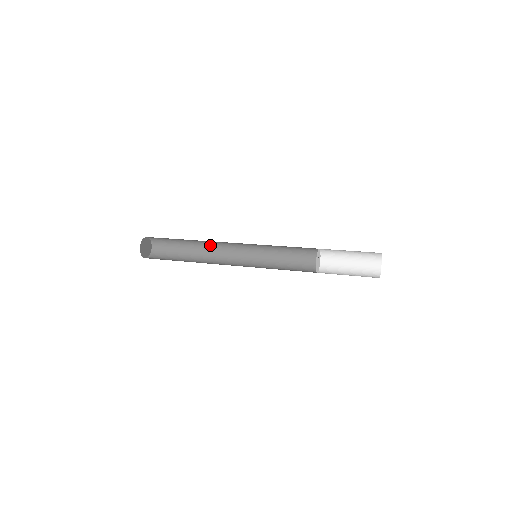
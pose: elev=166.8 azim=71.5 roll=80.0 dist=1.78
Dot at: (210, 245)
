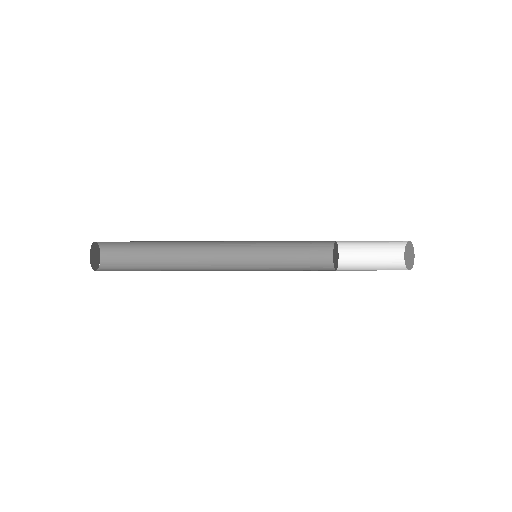
Dot at: (188, 250)
